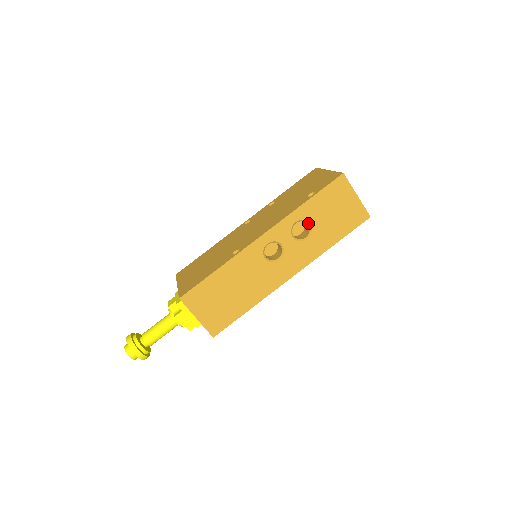
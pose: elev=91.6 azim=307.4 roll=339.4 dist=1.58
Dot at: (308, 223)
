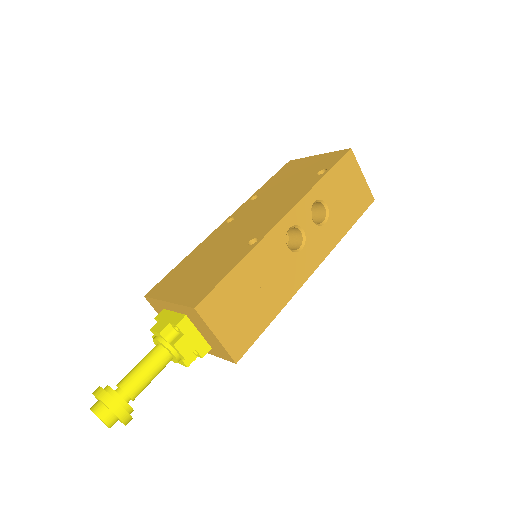
Dot at: (325, 204)
